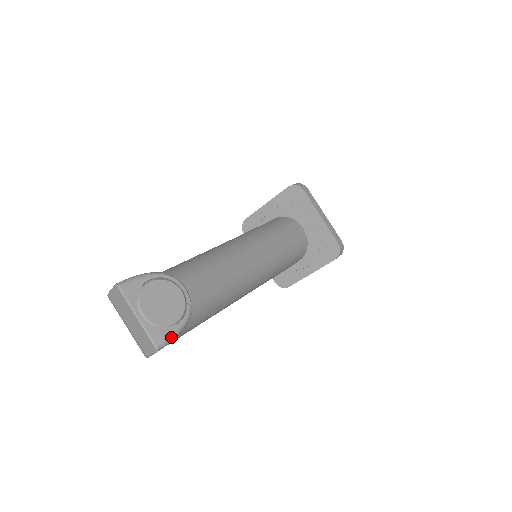
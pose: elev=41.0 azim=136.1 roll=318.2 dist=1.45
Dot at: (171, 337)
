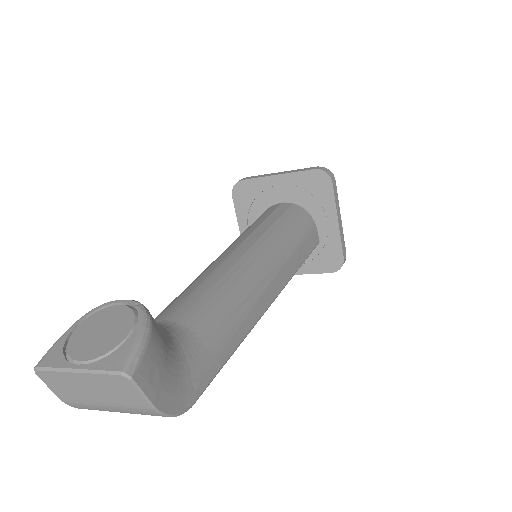
Dot at: (135, 348)
